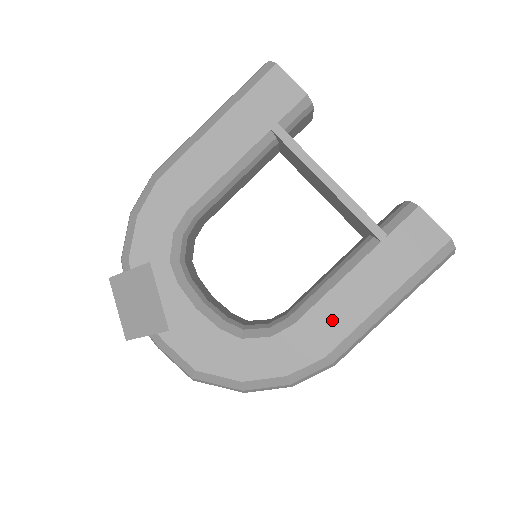
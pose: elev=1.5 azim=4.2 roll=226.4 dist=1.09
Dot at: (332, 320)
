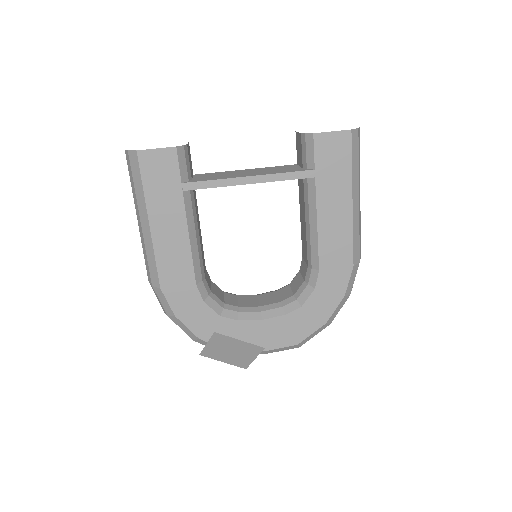
Dot at: (336, 246)
